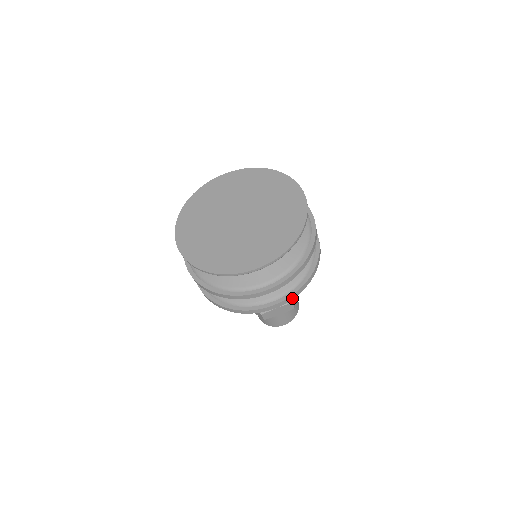
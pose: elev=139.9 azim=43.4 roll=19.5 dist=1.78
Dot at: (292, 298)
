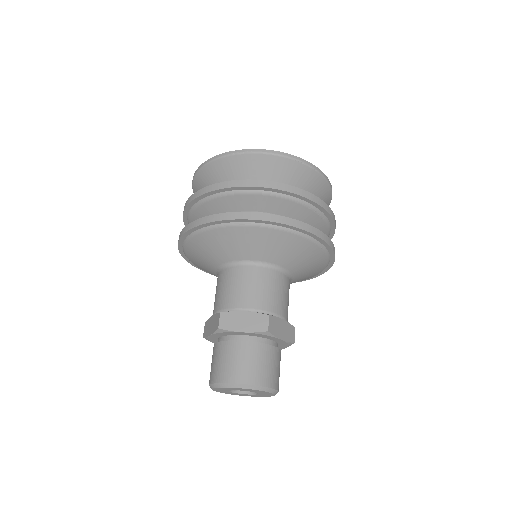
Dot at: (333, 250)
